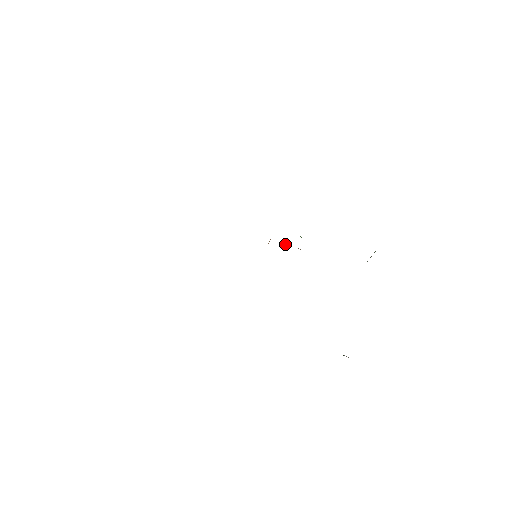
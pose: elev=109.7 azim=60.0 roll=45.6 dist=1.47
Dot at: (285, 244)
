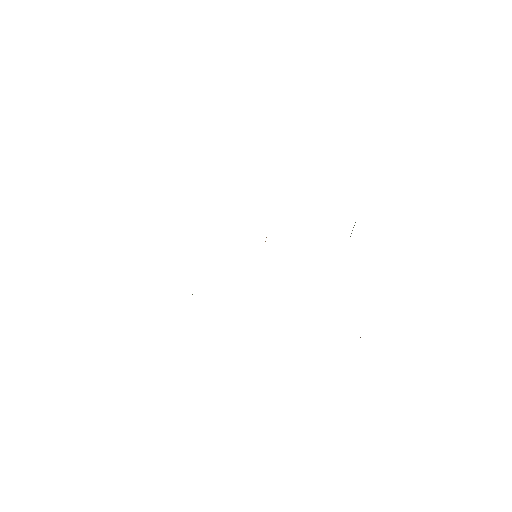
Dot at: occluded
